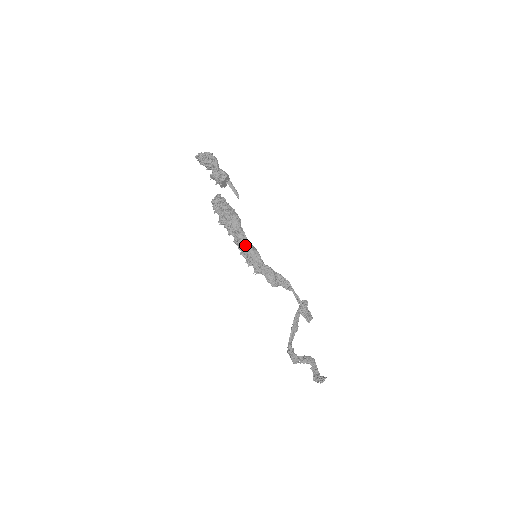
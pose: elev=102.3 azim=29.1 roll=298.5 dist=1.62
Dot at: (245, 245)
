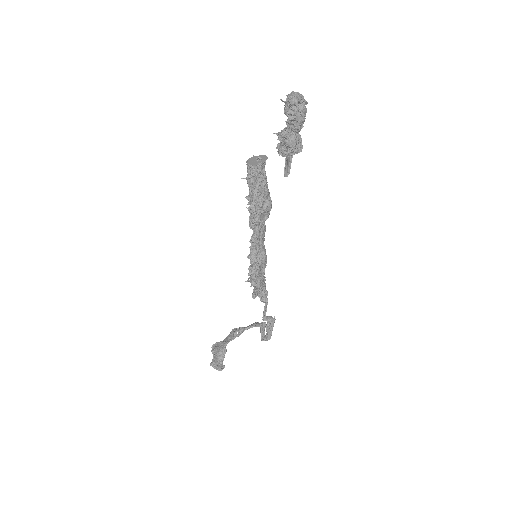
Dot at: (261, 249)
